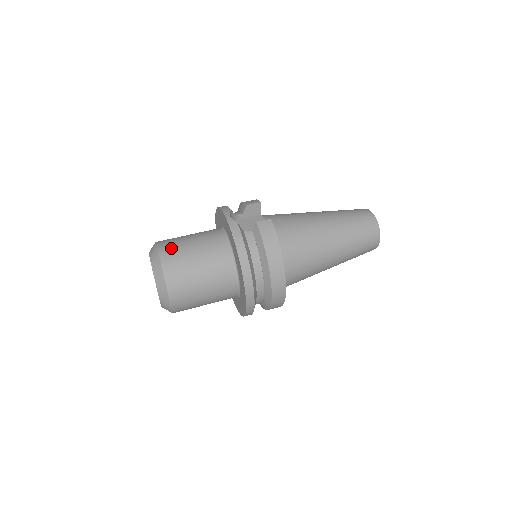
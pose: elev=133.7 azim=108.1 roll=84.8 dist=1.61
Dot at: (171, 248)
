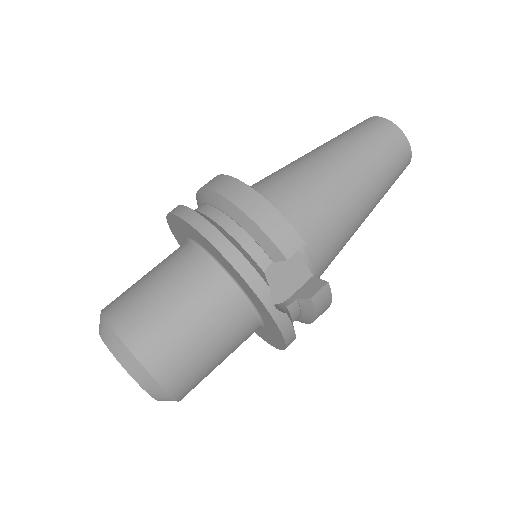
Dot at: (178, 369)
